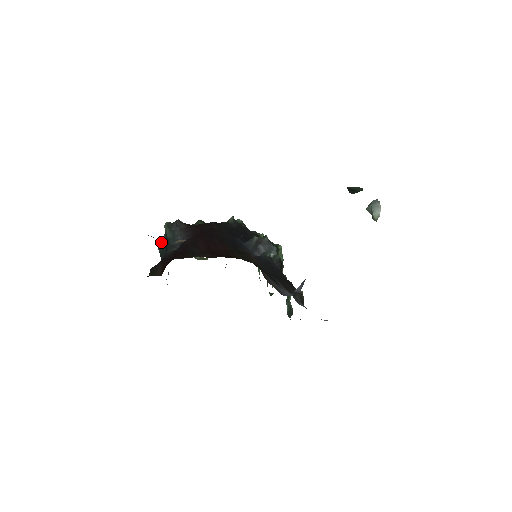
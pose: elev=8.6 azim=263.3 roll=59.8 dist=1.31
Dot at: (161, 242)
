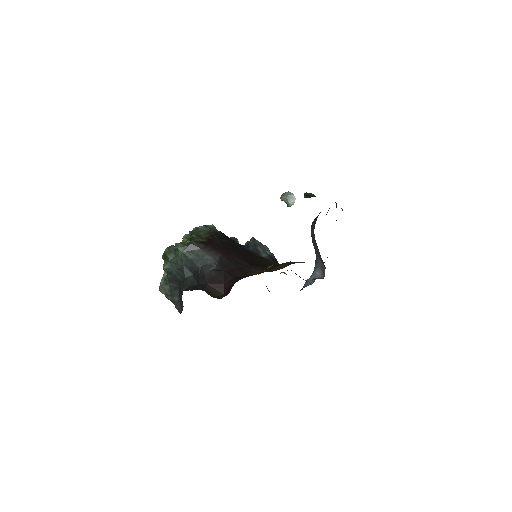
Dot at: (168, 262)
